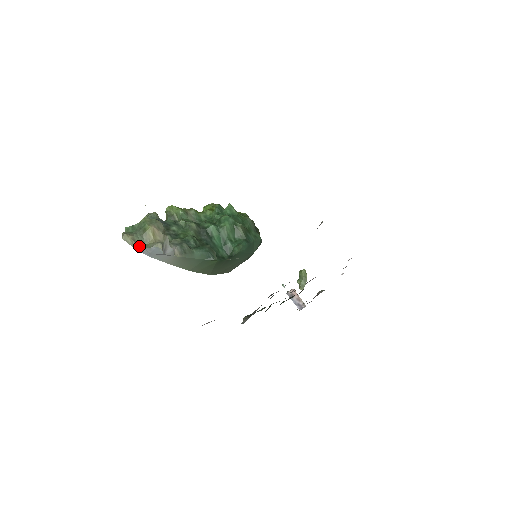
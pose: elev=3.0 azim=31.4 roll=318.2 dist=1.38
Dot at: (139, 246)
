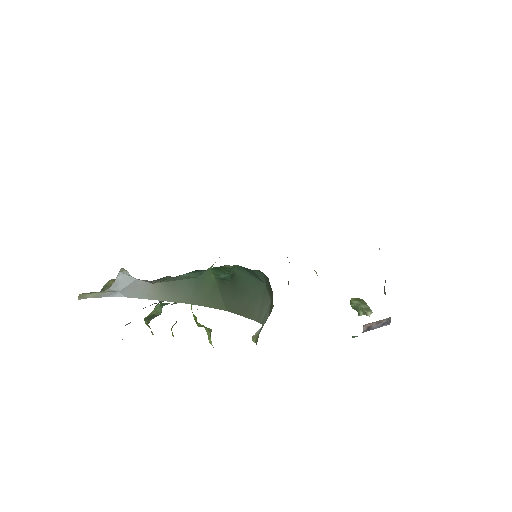
Dot at: (101, 292)
